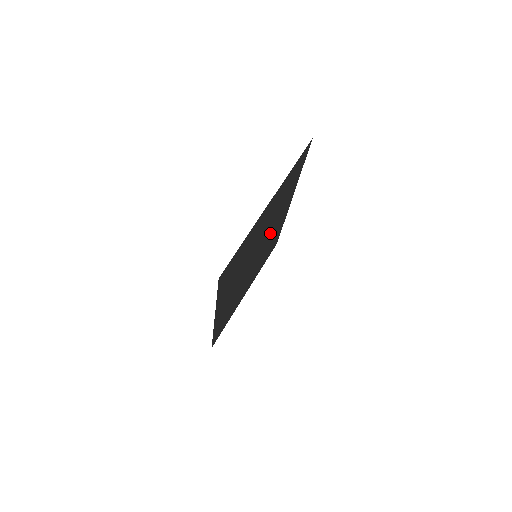
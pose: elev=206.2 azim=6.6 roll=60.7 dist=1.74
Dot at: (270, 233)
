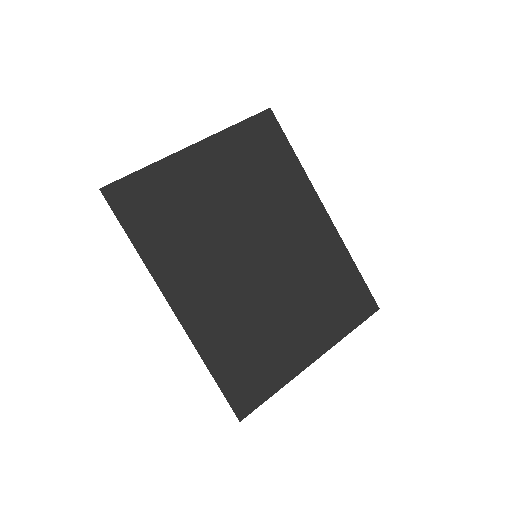
Dot at: (285, 238)
